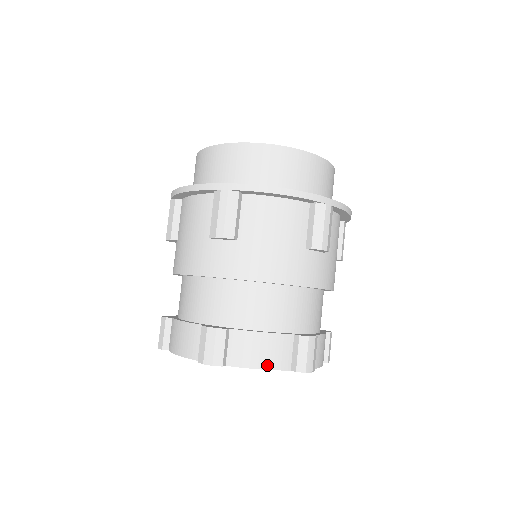
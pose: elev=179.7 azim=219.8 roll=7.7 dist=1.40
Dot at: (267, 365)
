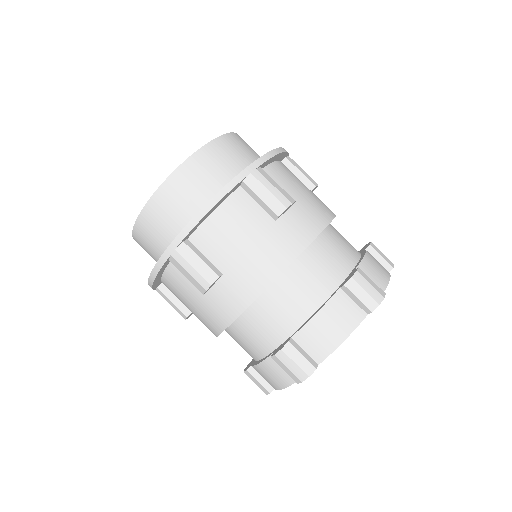
Dot at: (346, 332)
